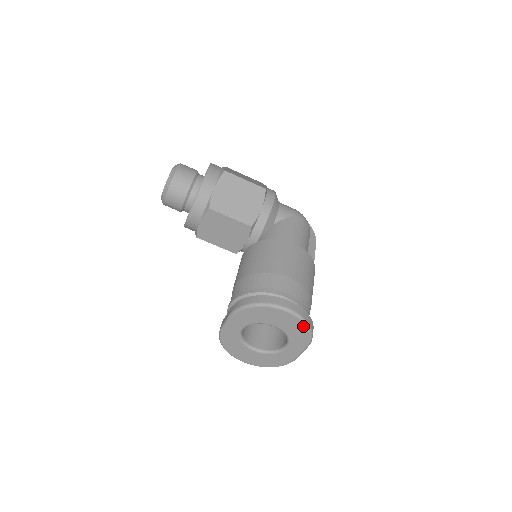
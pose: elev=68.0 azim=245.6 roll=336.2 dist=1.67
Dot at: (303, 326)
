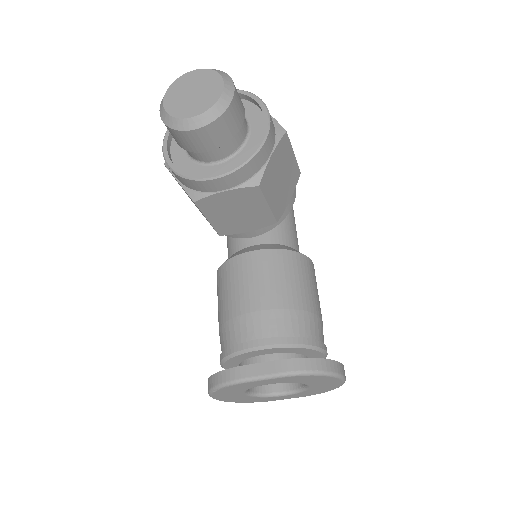
Dot at: (333, 388)
